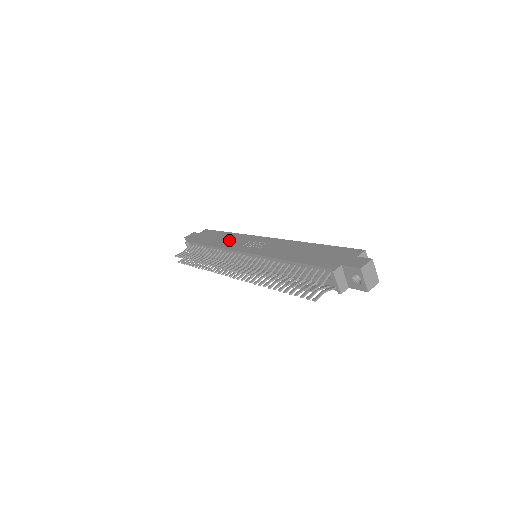
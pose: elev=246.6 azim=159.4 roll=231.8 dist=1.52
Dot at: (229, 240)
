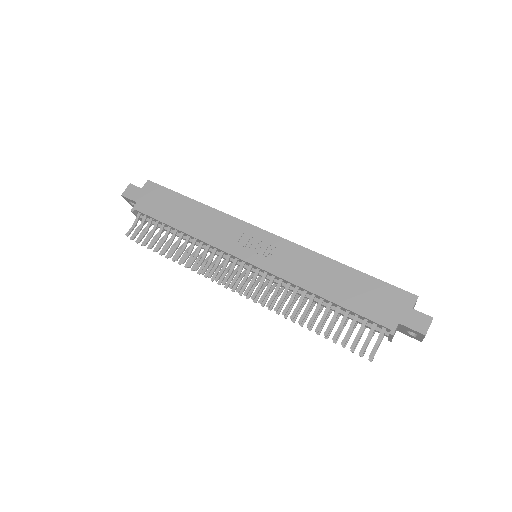
Dot at: (207, 224)
